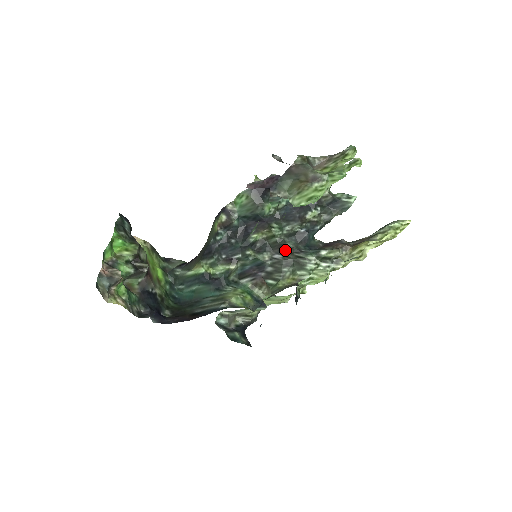
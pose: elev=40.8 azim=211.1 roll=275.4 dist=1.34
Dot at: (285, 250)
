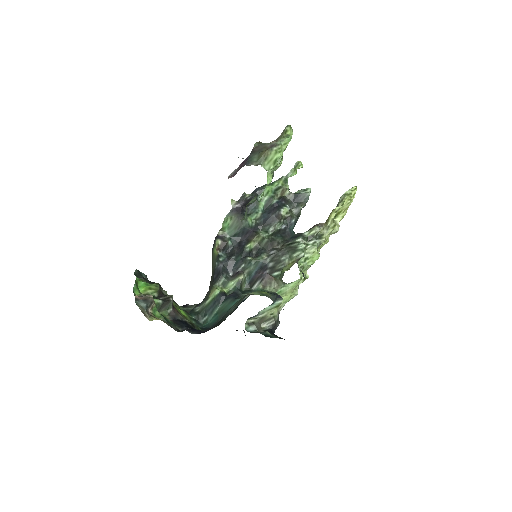
Dot at: (276, 246)
